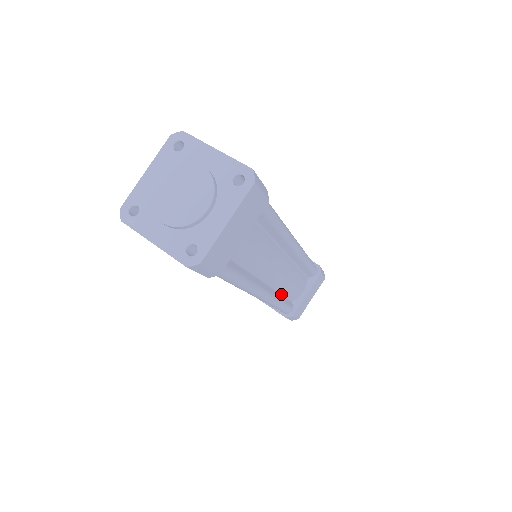
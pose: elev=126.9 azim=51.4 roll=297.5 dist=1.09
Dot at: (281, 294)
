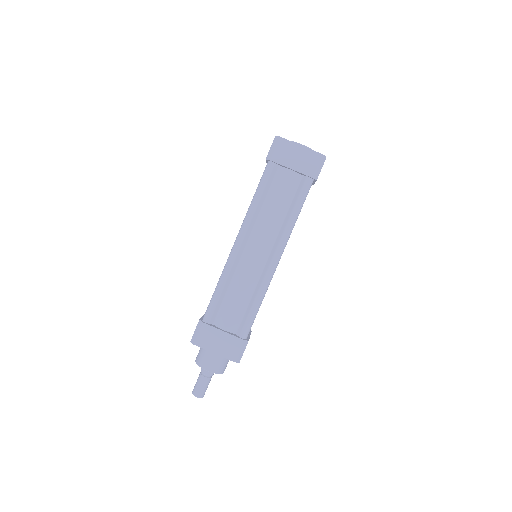
Dot at: (228, 288)
